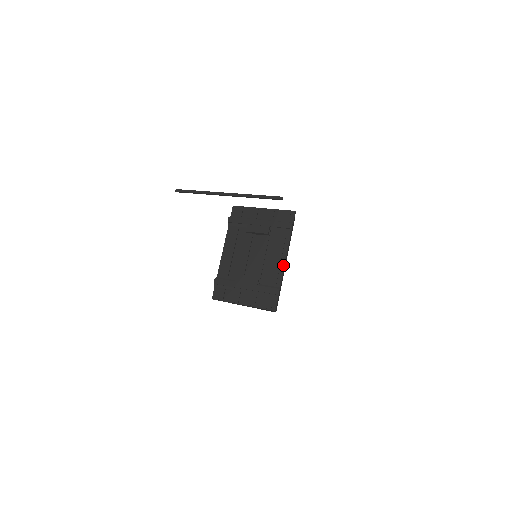
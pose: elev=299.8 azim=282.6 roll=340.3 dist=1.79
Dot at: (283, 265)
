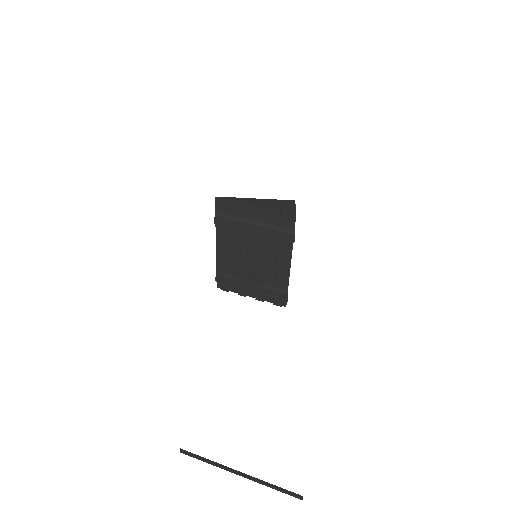
Dot at: (288, 269)
